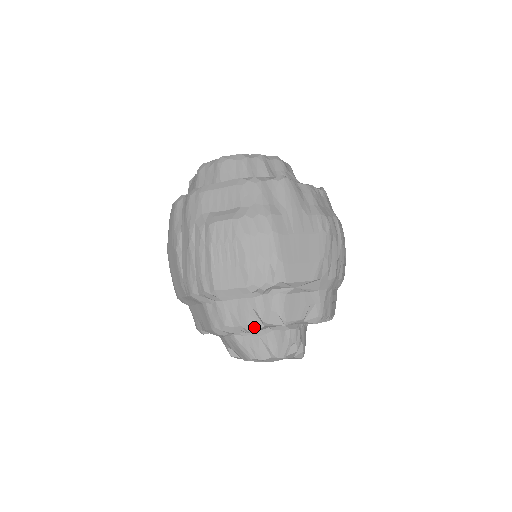
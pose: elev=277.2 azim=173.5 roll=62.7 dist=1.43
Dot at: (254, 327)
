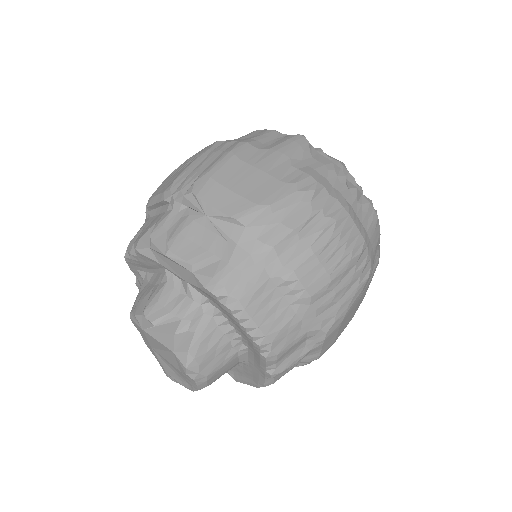
Dot at: (142, 245)
